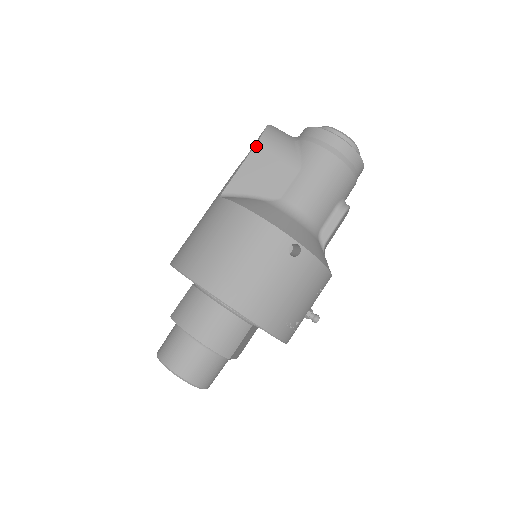
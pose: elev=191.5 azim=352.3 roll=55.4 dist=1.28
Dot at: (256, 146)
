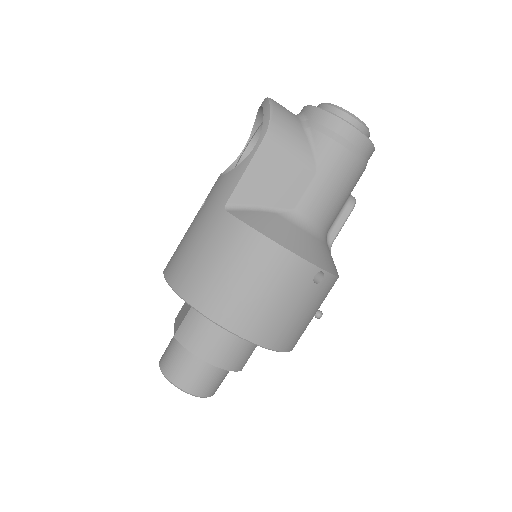
Dot at: (263, 142)
